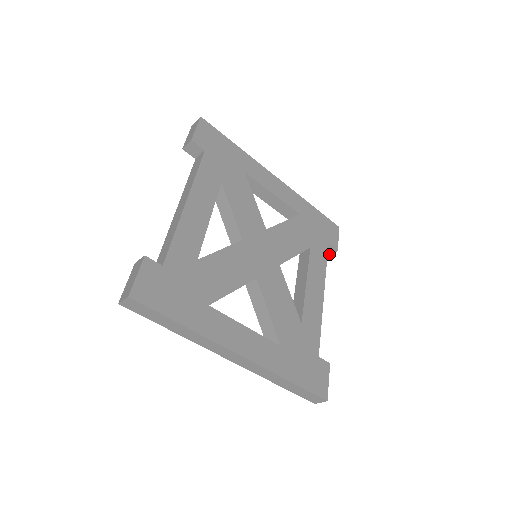
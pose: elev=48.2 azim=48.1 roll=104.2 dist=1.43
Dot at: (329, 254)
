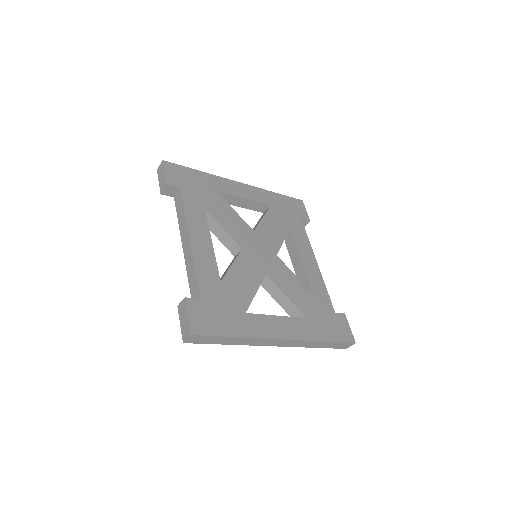
Dot at: (304, 226)
